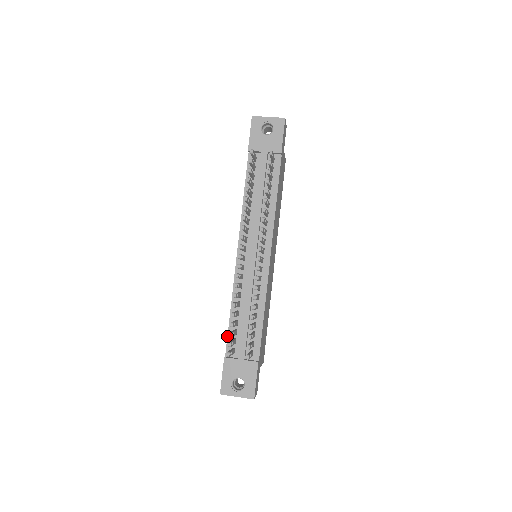
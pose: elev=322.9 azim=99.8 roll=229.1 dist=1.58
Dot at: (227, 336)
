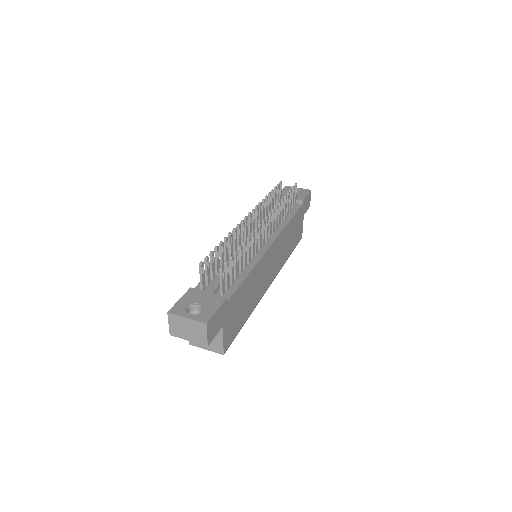
Dot at: occluded
